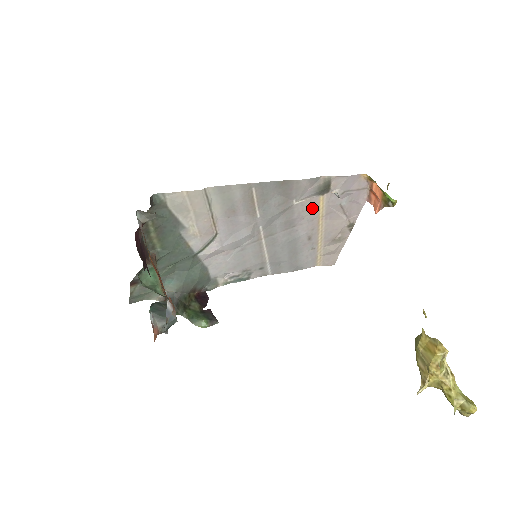
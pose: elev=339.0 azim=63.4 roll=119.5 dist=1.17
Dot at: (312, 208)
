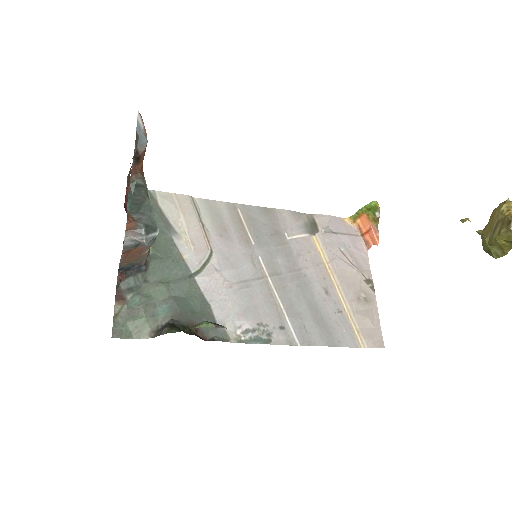
Dot at: (310, 249)
